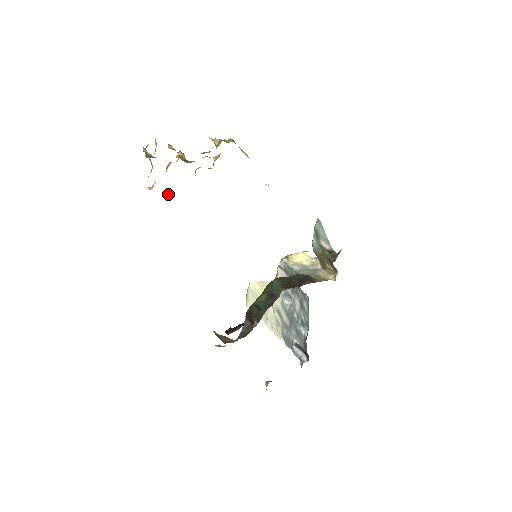
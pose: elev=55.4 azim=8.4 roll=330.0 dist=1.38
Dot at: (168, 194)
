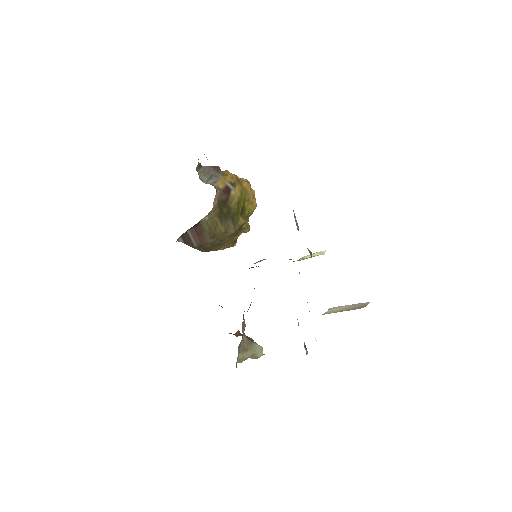
Dot at: occluded
